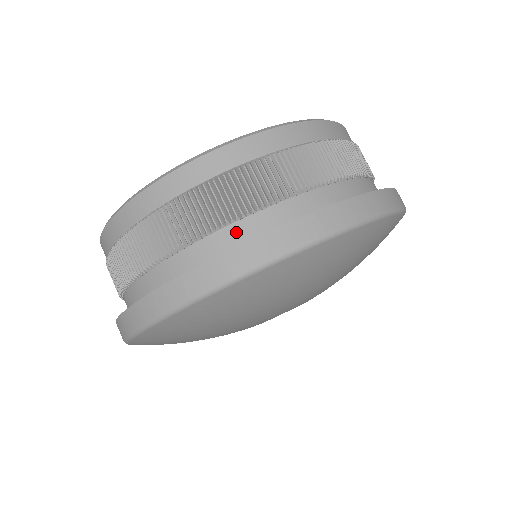
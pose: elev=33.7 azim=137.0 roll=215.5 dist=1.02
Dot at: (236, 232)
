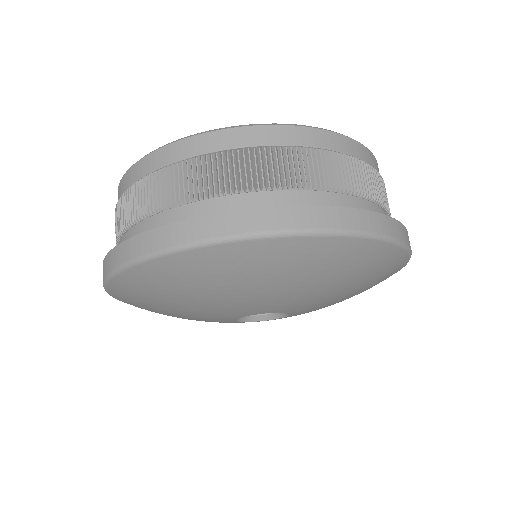
Dot at: (315, 199)
